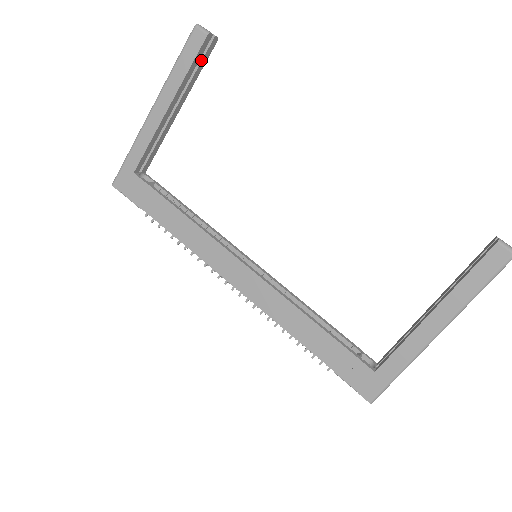
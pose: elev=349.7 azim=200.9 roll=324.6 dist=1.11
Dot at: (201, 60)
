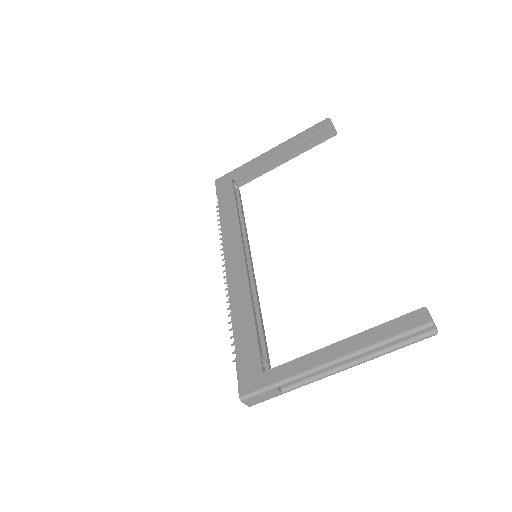
Dot at: (318, 138)
